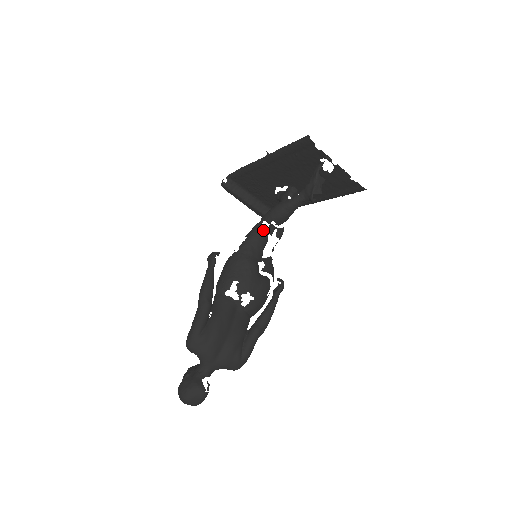
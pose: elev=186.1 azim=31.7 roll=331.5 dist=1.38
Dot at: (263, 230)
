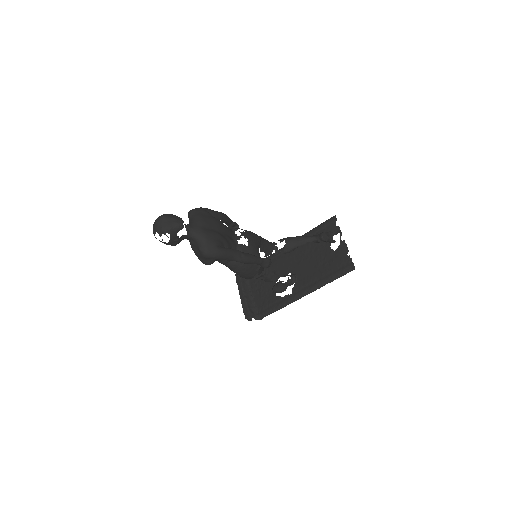
Dot at: (273, 244)
